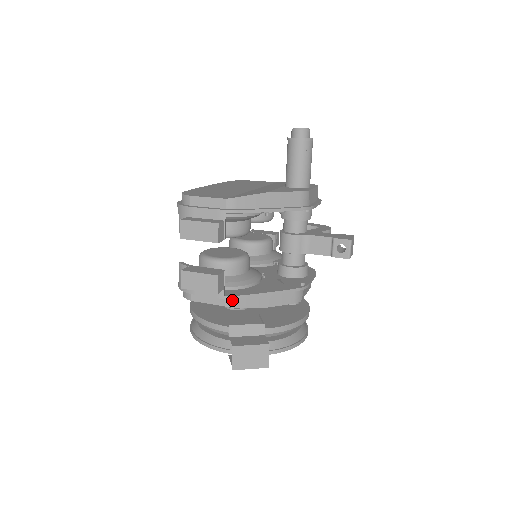
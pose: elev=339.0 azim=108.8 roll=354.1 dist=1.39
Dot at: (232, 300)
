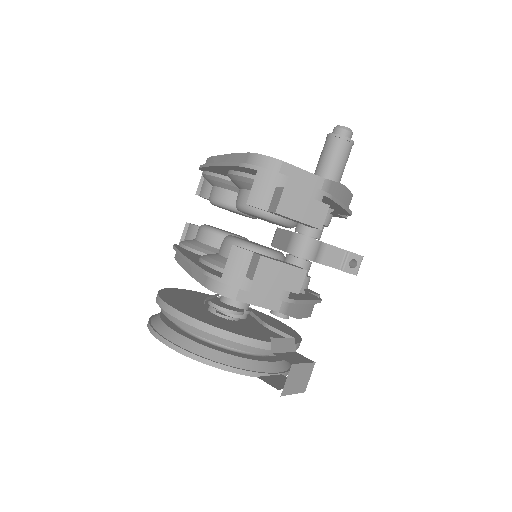
Dot at: (287, 305)
